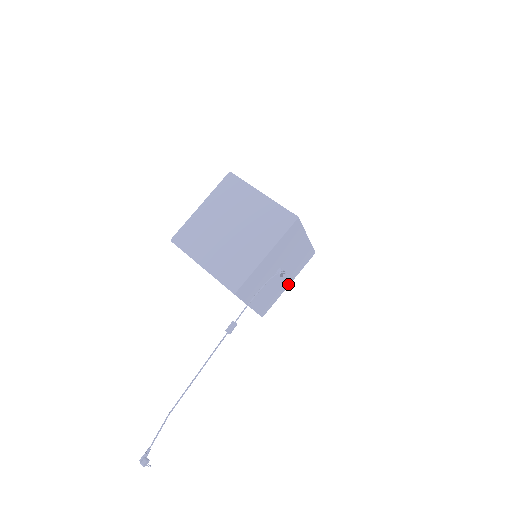
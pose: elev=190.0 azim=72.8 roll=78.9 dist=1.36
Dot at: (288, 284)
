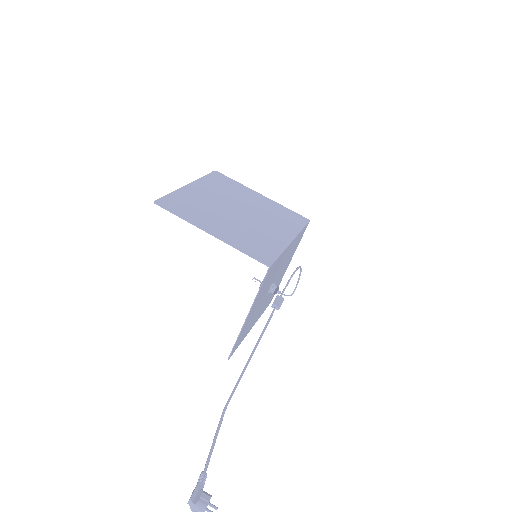
Dot at: (252, 326)
